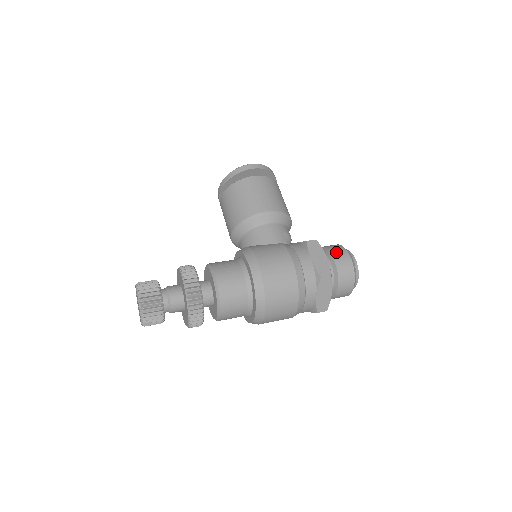
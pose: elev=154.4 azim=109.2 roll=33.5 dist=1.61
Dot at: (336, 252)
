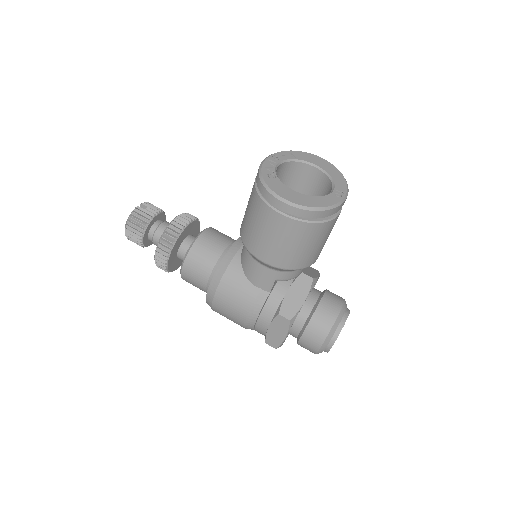
Dot at: (311, 334)
